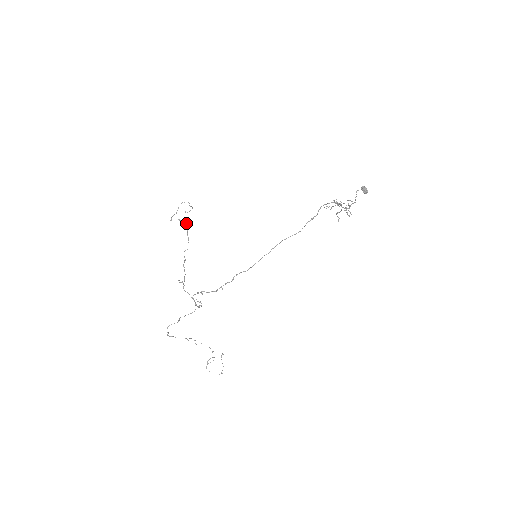
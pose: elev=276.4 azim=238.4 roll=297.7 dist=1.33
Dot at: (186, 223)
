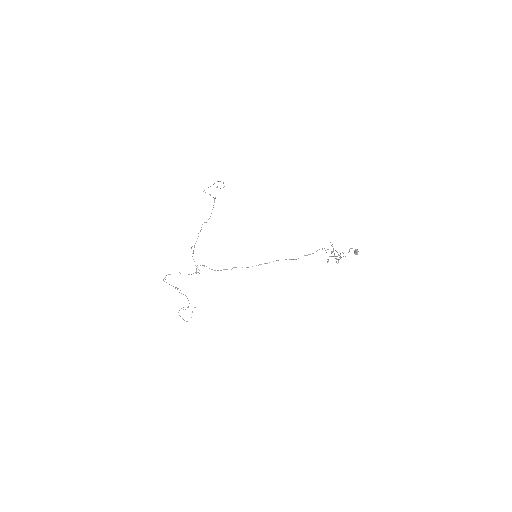
Dot at: occluded
